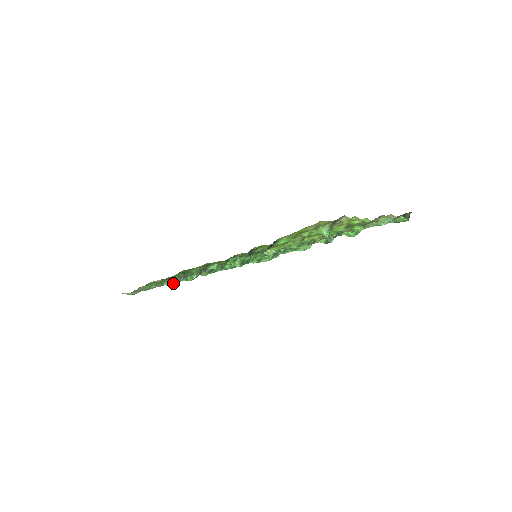
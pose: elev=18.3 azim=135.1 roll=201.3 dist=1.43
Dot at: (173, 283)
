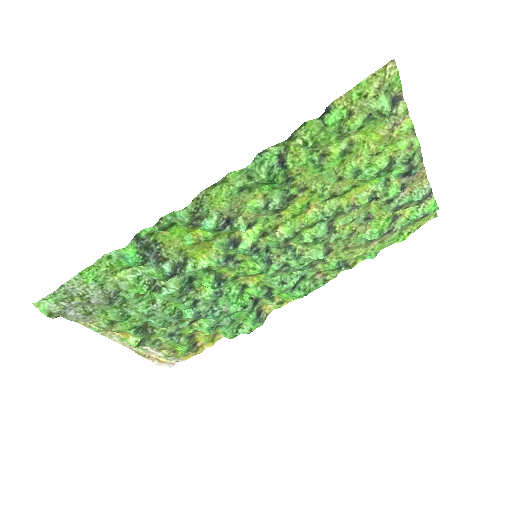
Dot at: (139, 257)
